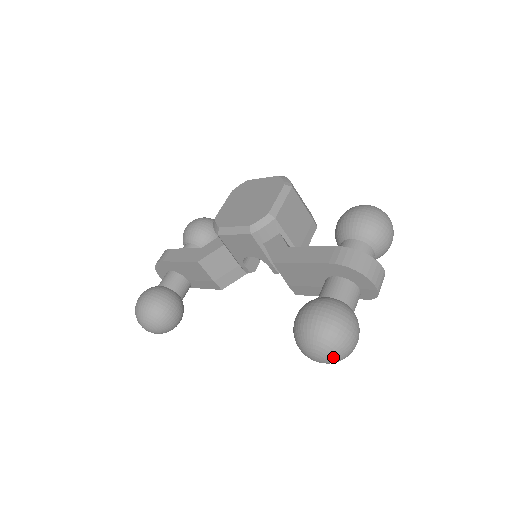
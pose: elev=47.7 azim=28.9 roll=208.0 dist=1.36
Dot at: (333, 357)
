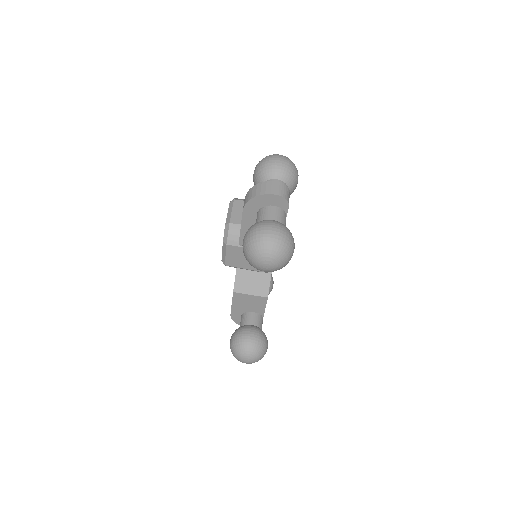
Dot at: (270, 254)
